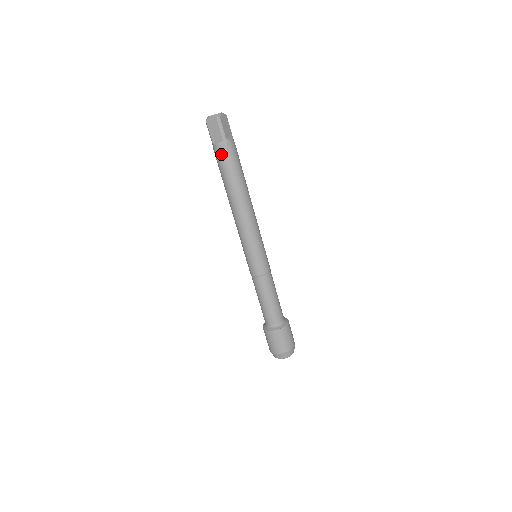
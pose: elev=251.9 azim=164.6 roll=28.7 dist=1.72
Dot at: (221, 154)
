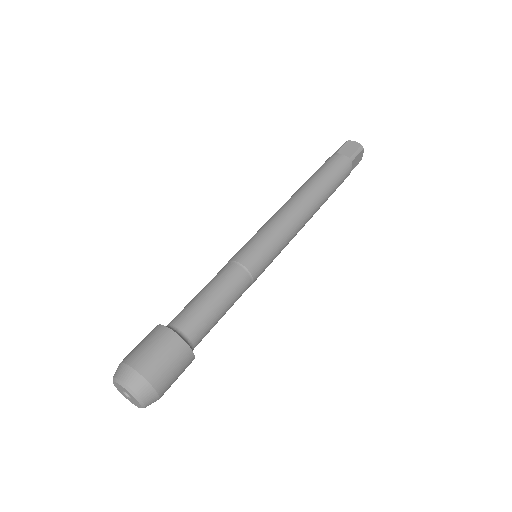
Dot at: (338, 161)
